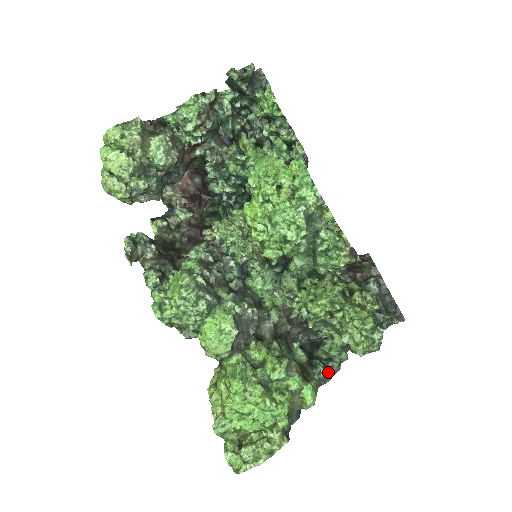
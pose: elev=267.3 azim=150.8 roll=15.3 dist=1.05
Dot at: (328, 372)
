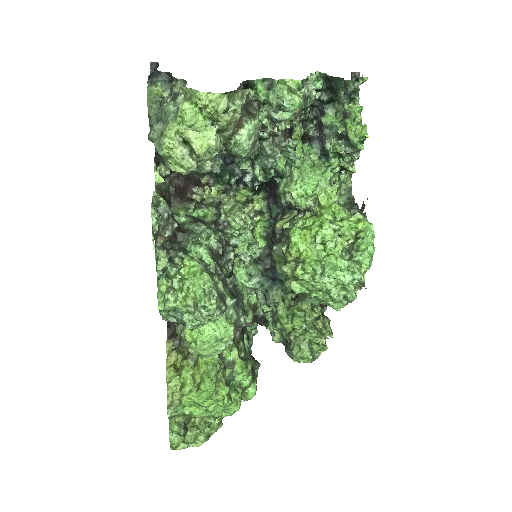
Dot at: occluded
